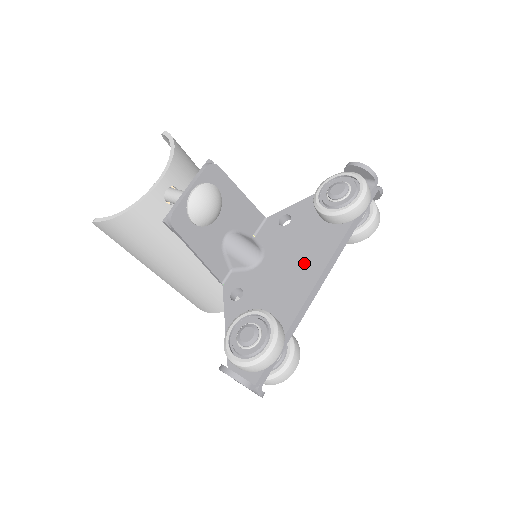
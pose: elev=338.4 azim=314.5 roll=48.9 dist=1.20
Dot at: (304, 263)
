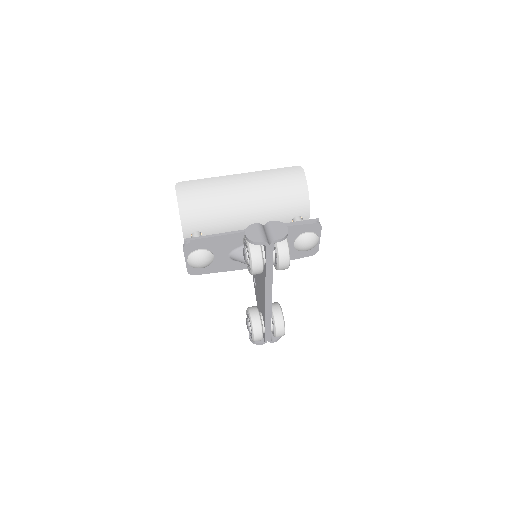
Dot at: (261, 284)
